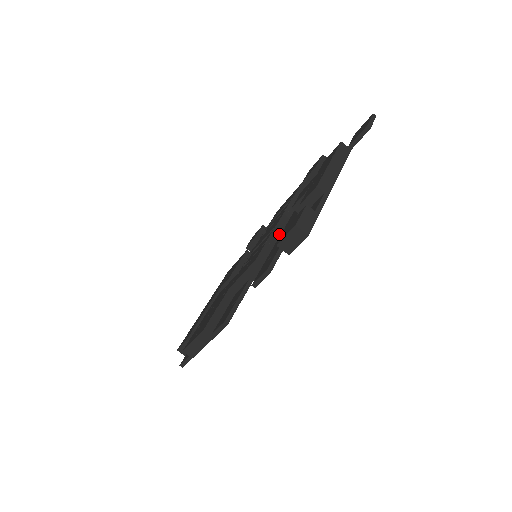
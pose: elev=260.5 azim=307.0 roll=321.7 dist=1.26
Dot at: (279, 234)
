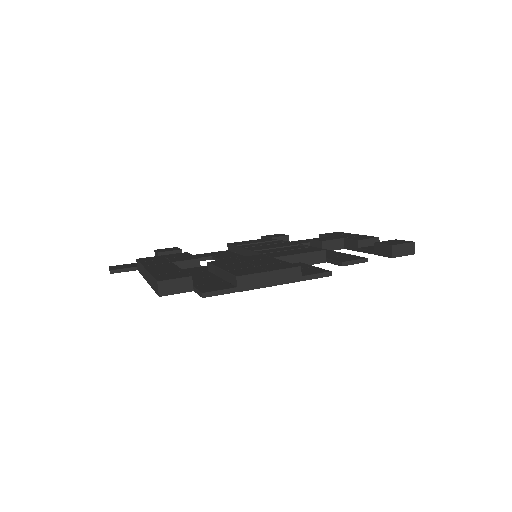
Dot at: occluded
